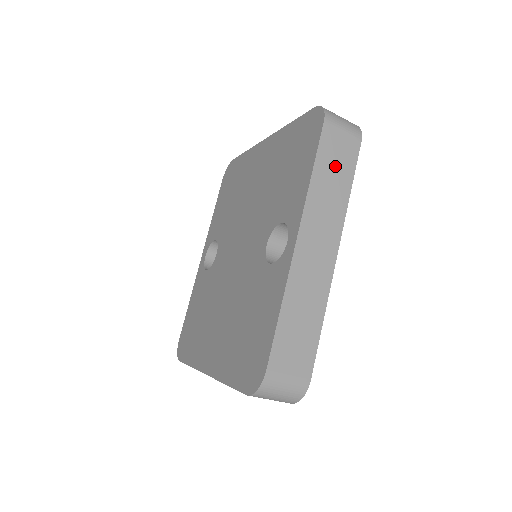
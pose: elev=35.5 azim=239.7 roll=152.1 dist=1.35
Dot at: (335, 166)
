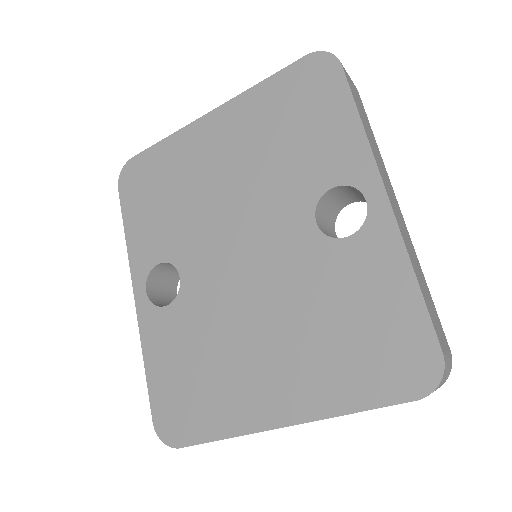
Dot at: (363, 114)
